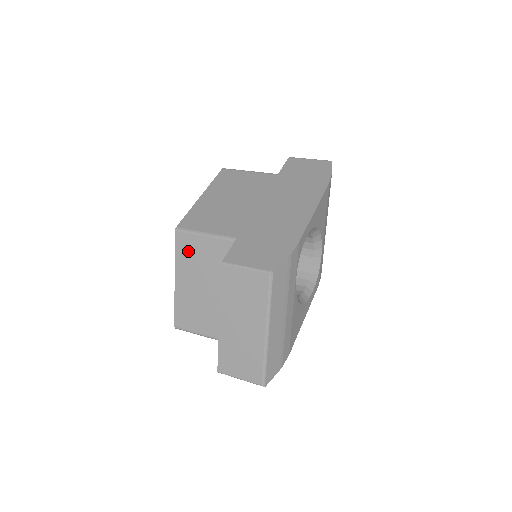
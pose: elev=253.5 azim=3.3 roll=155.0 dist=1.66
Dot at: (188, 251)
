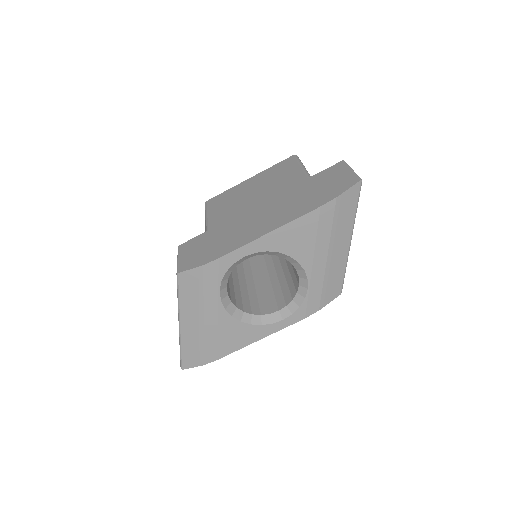
Dot at: occluded
